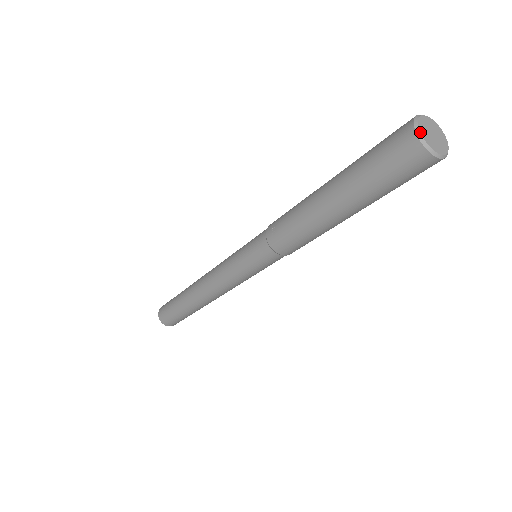
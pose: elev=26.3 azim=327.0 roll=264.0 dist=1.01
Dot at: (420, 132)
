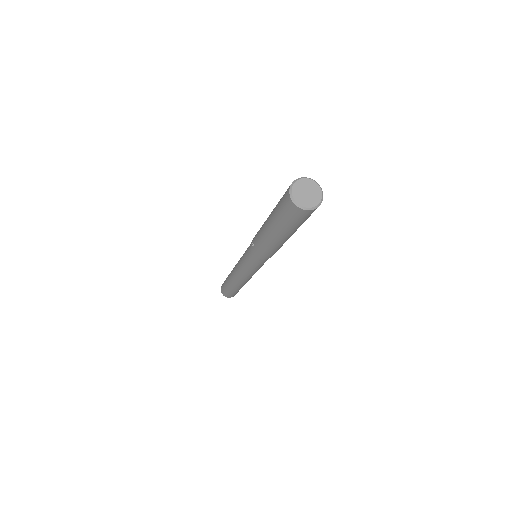
Dot at: (293, 197)
